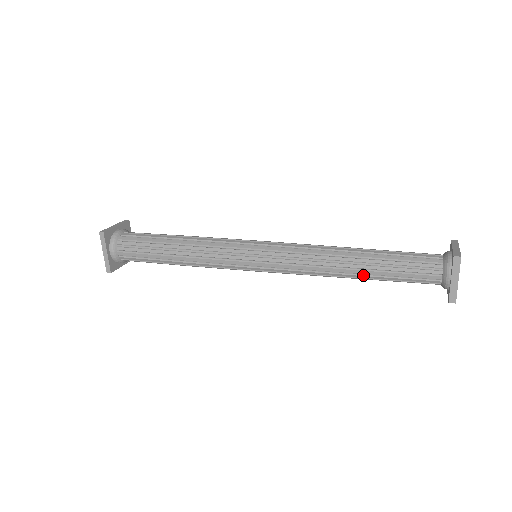
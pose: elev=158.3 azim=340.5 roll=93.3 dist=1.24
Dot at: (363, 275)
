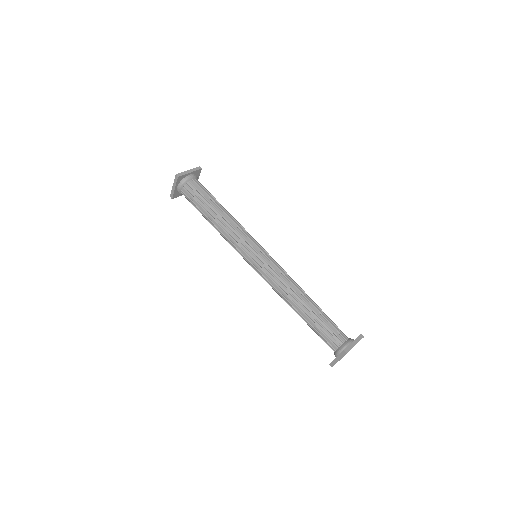
Dot at: (300, 316)
